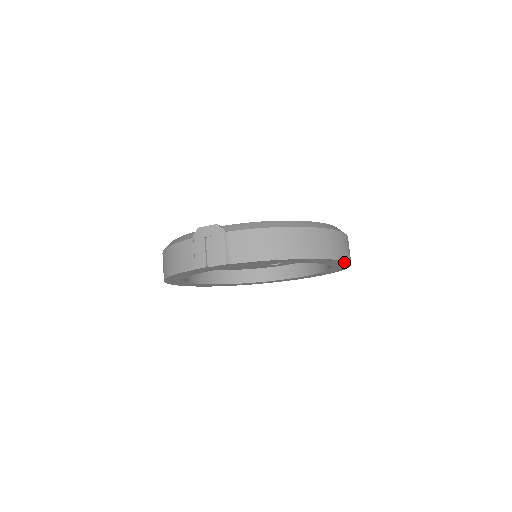
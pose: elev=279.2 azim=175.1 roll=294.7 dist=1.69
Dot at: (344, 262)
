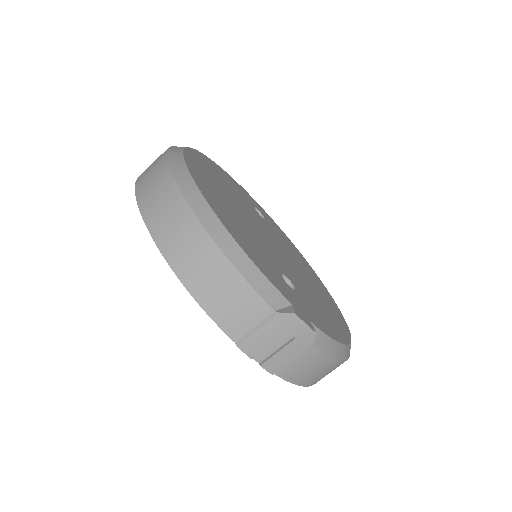
Dot at: occluded
